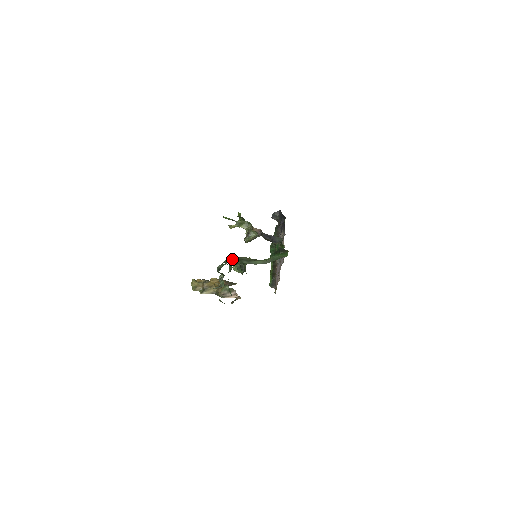
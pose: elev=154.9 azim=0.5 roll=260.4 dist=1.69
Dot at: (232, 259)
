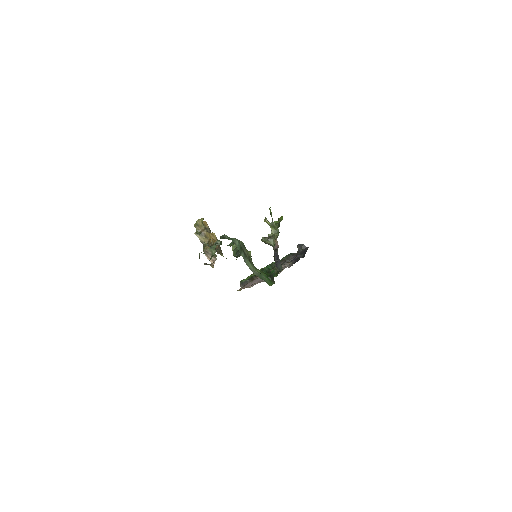
Dot at: (238, 243)
